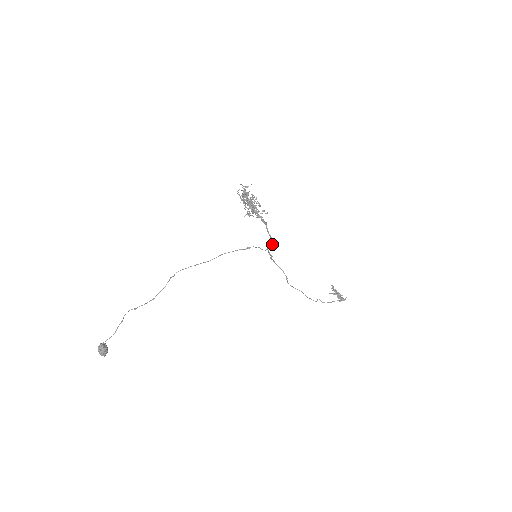
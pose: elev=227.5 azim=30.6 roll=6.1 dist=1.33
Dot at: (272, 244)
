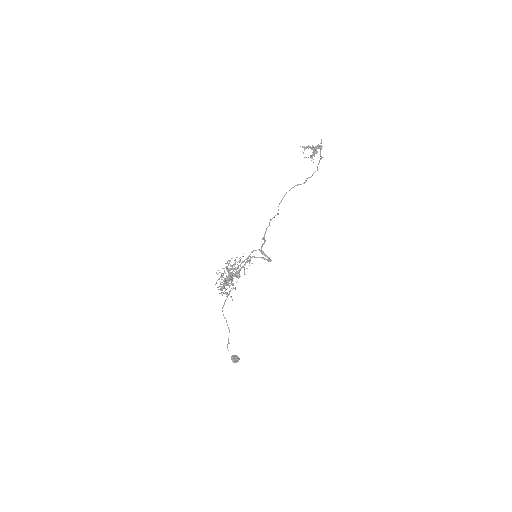
Dot at: occluded
